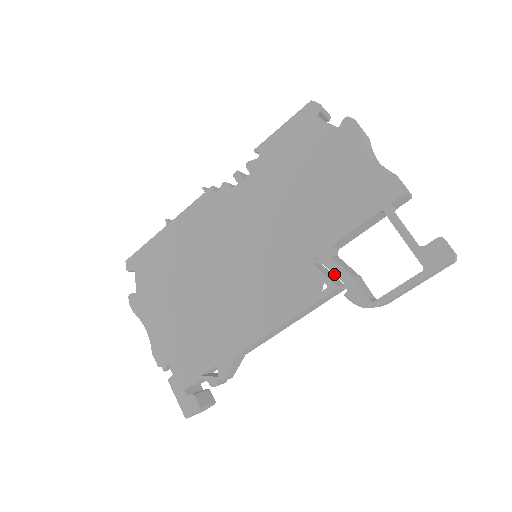
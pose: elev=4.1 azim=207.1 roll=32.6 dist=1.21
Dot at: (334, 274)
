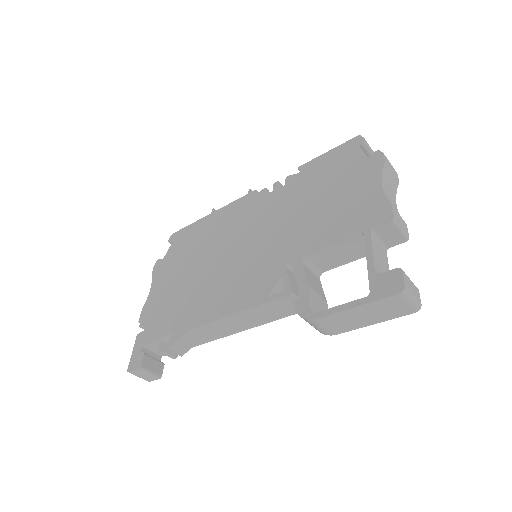
Dot at: (296, 280)
